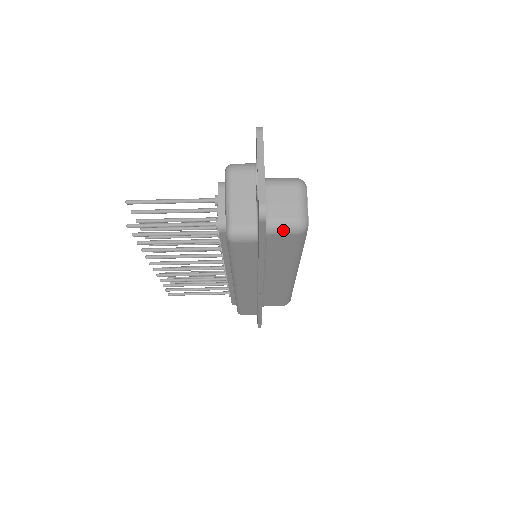
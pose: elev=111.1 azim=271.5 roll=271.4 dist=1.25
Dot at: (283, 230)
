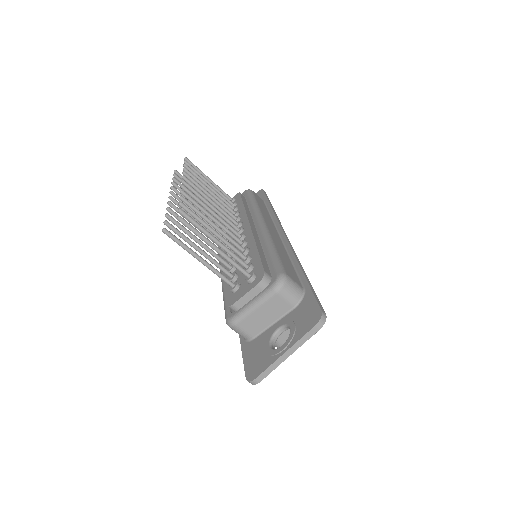
Dot at: occluded
